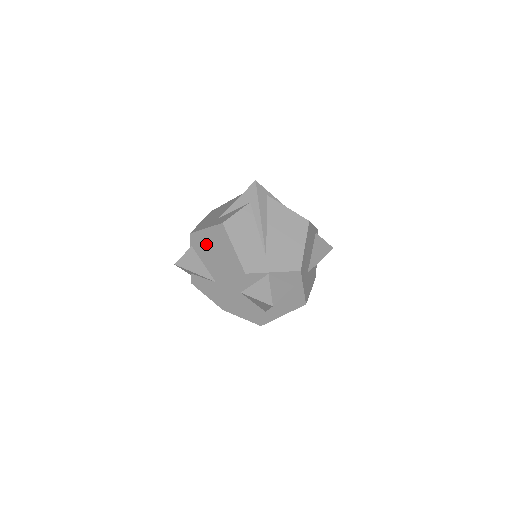
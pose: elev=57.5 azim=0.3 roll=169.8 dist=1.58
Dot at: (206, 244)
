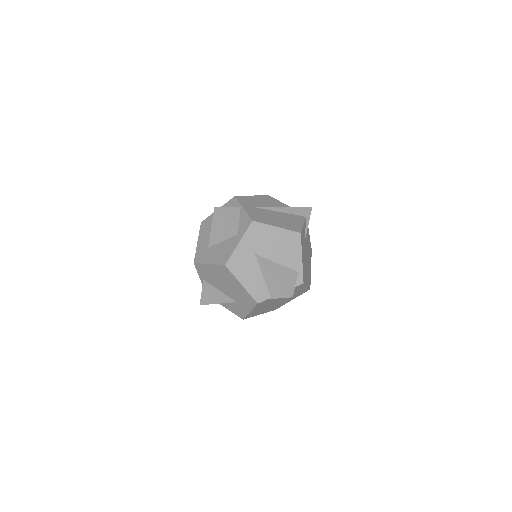
Dot at: occluded
